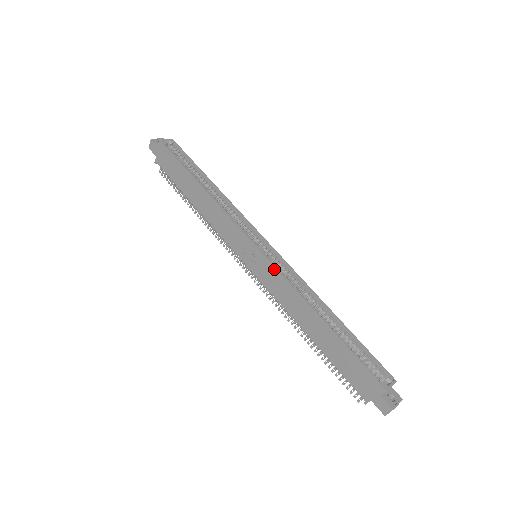
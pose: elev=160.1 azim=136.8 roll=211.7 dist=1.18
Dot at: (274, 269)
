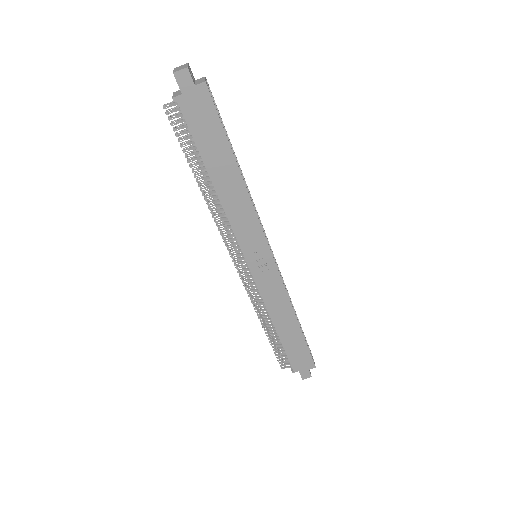
Dot at: (279, 278)
